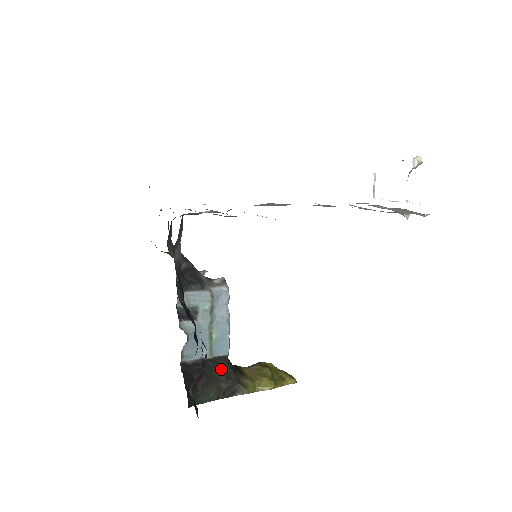
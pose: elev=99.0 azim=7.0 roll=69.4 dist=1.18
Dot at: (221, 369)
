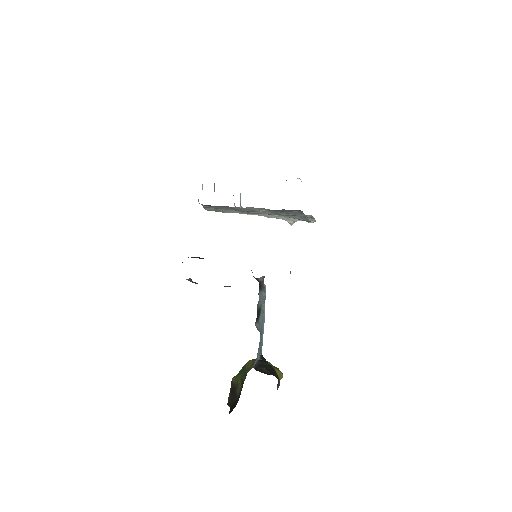
Dot at: occluded
